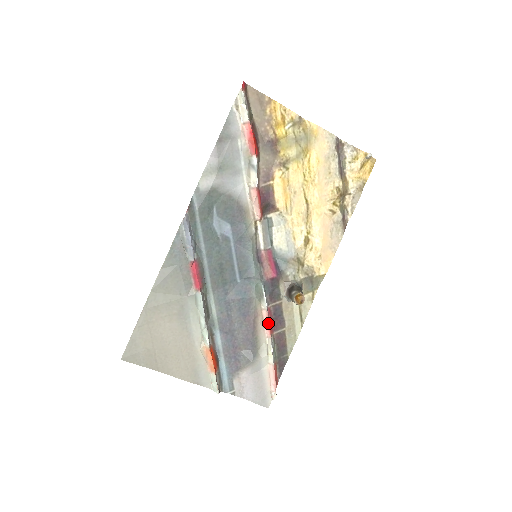
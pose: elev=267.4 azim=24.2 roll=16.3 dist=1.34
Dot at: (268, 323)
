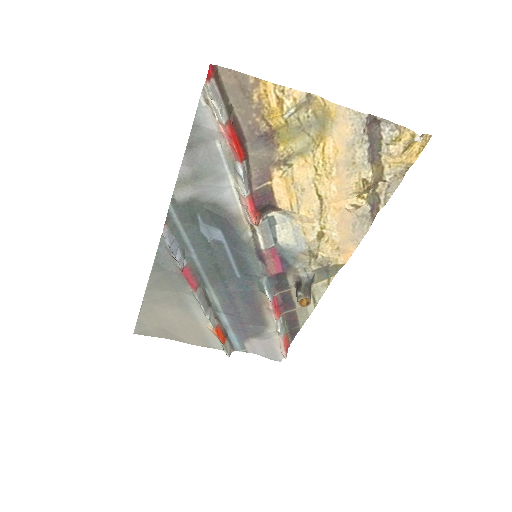
Dot at: (274, 311)
